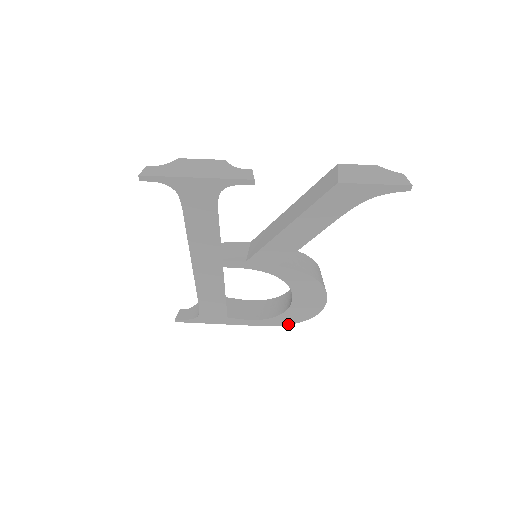
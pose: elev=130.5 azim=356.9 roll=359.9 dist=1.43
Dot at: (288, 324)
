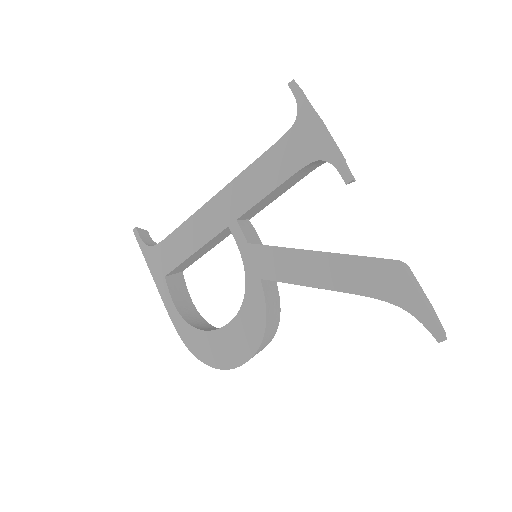
Dot at: (188, 347)
